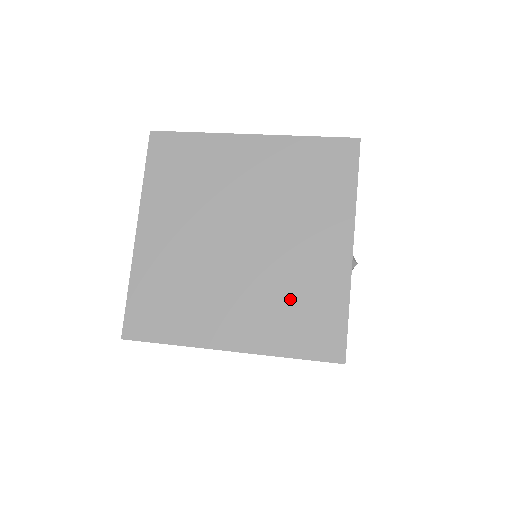
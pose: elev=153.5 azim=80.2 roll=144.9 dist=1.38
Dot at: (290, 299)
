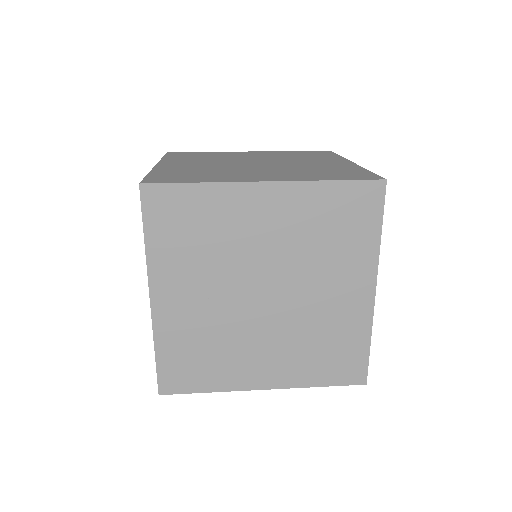
Dot at: (313, 170)
